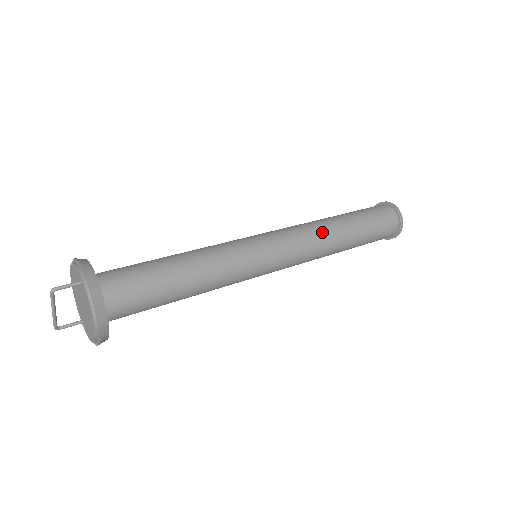
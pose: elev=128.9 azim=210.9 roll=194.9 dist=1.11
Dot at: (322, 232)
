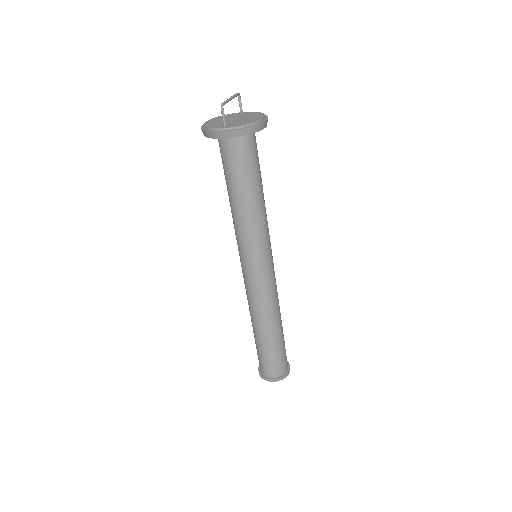
Dot at: occluded
